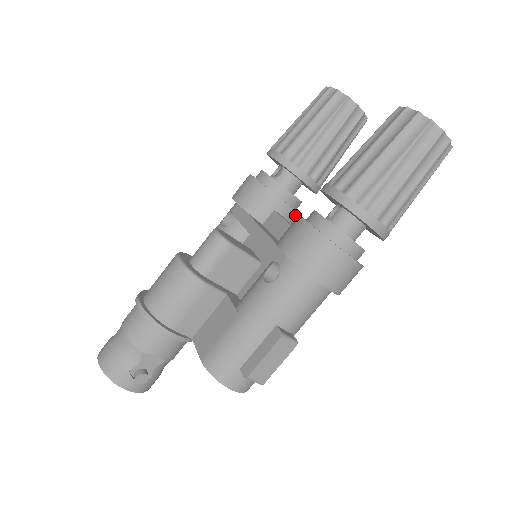
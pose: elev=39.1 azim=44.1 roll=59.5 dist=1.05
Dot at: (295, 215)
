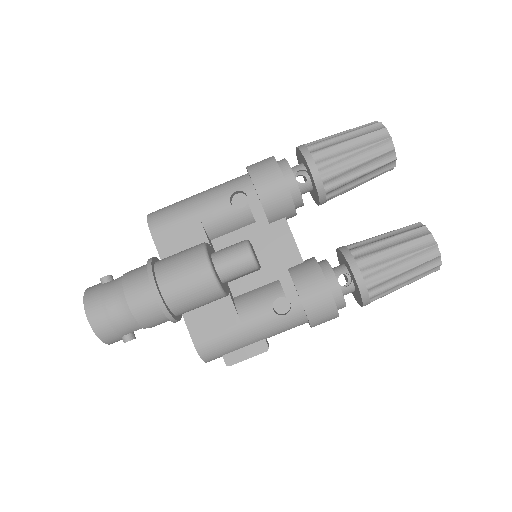
Dot at: occluded
